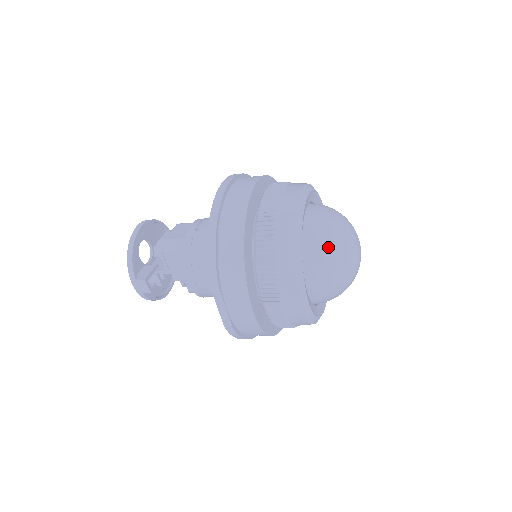
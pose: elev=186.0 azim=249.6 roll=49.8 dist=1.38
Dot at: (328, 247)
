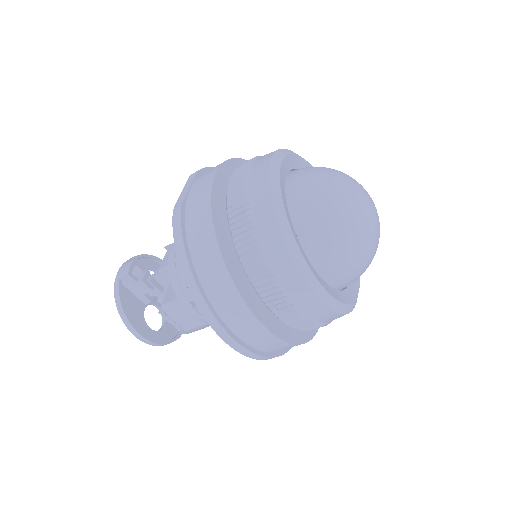
Dot at: occluded
